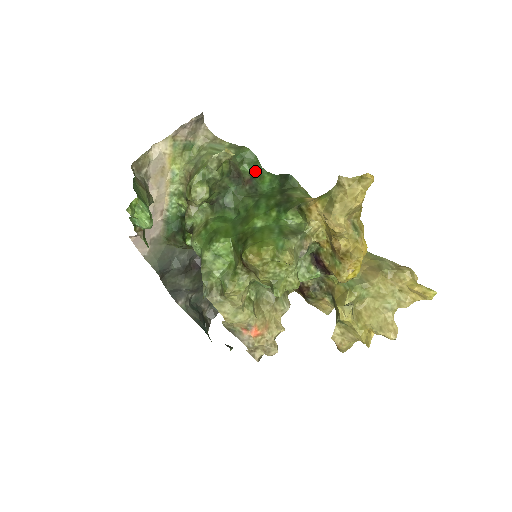
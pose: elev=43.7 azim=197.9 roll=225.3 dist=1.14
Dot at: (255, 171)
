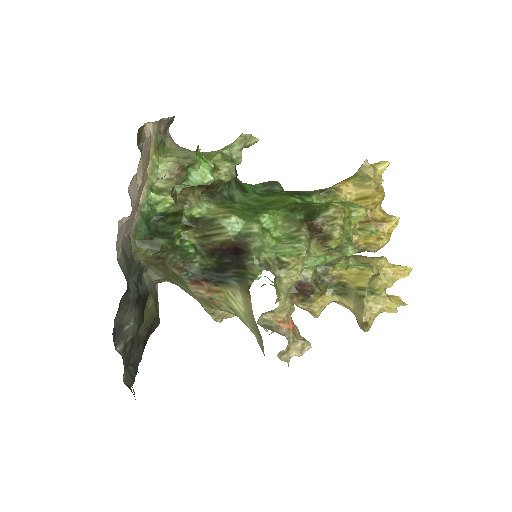
Dot at: occluded
